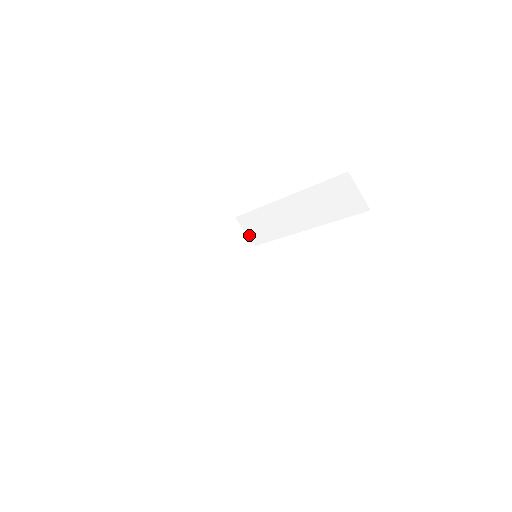
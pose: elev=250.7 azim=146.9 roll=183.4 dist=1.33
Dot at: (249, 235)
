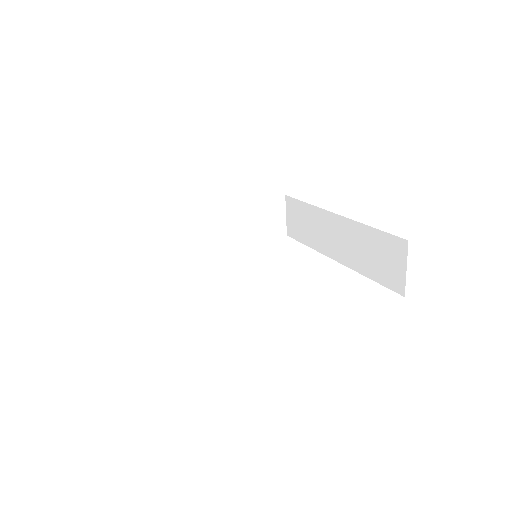
Dot at: (288, 221)
